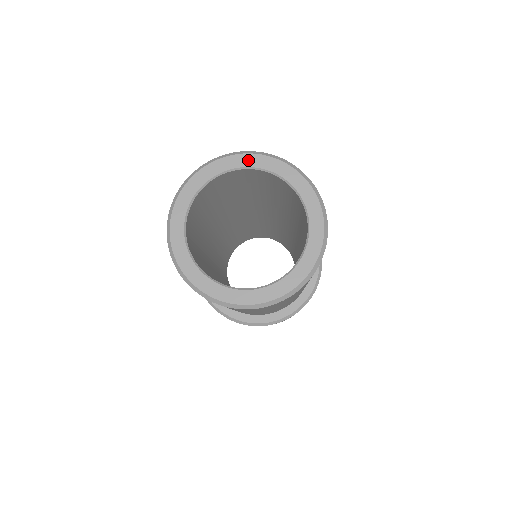
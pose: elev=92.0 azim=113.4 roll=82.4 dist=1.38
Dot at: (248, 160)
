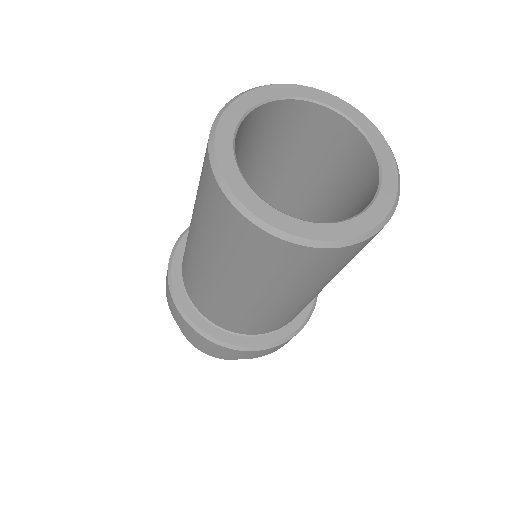
Dot at: (351, 111)
